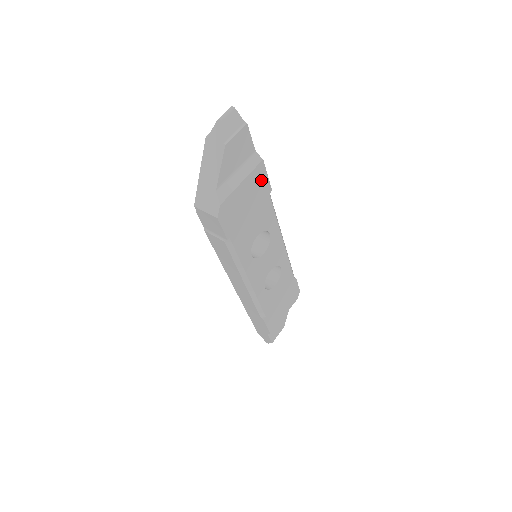
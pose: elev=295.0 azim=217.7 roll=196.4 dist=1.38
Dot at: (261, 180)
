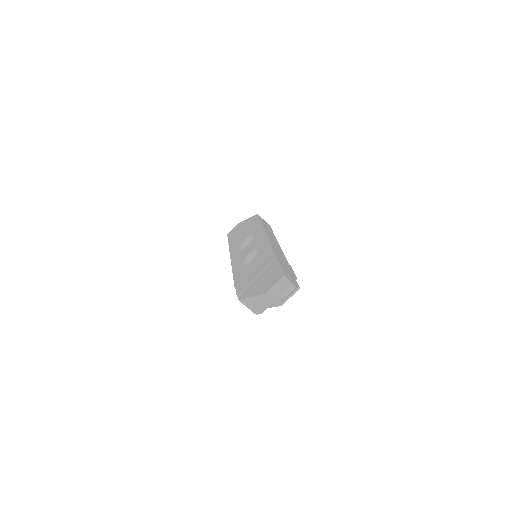
Dot at: occluded
